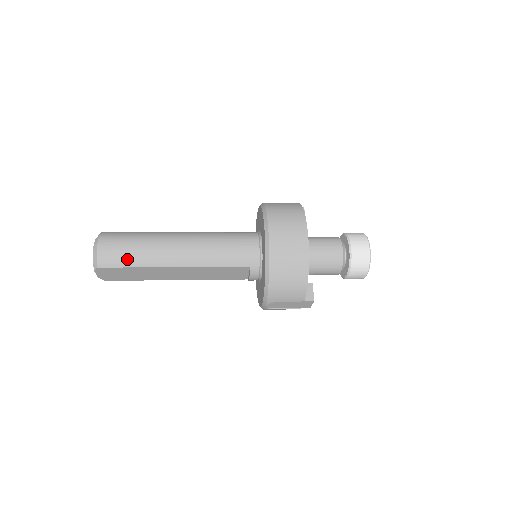
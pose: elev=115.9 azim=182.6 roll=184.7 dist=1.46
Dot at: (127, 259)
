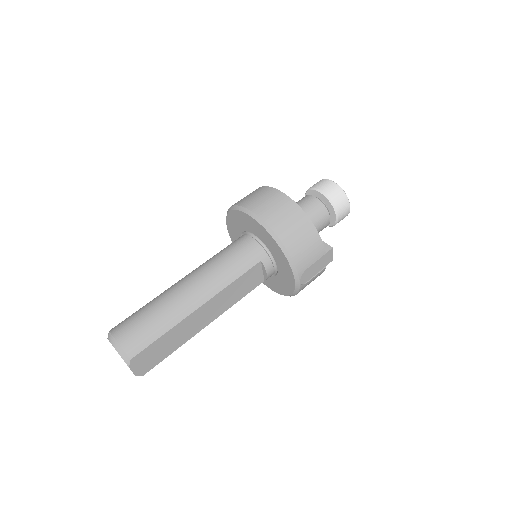
Dot at: (153, 331)
